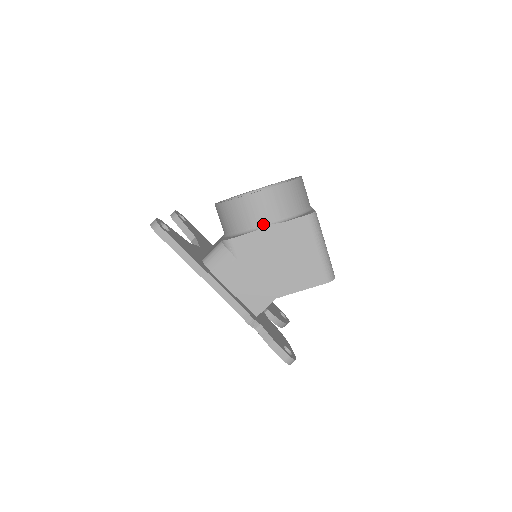
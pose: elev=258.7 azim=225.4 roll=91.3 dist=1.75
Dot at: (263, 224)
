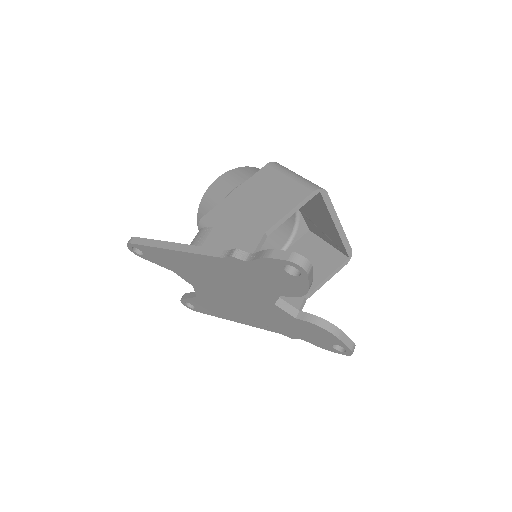
Dot at: (230, 192)
